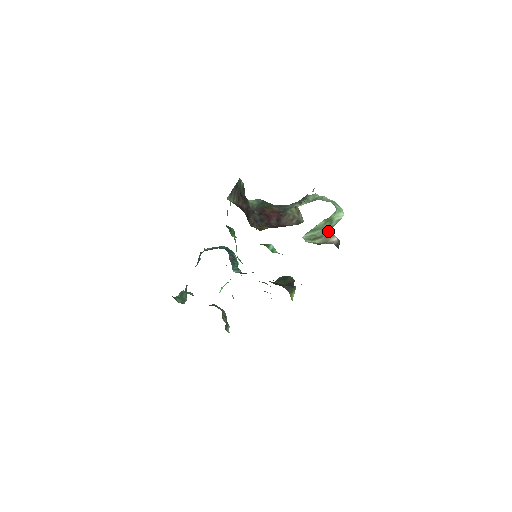
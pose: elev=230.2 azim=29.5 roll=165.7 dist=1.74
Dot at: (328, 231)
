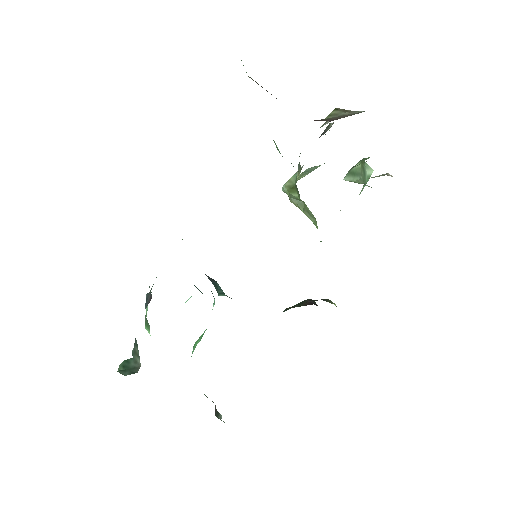
Dot at: occluded
